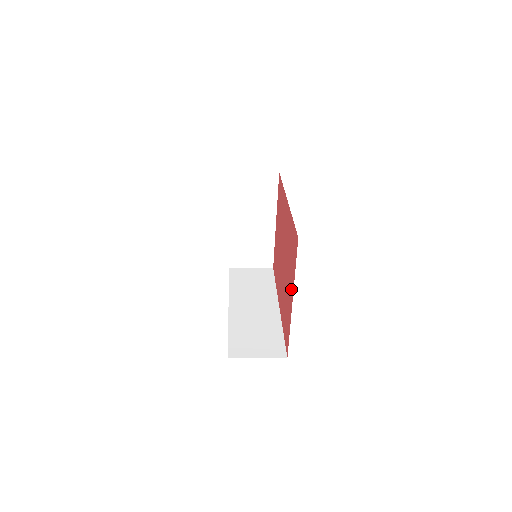
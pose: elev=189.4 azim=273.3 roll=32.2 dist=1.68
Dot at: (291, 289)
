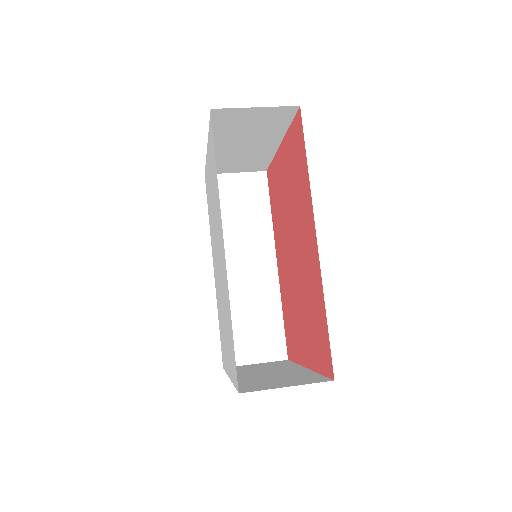
Dot at: (307, 353)
